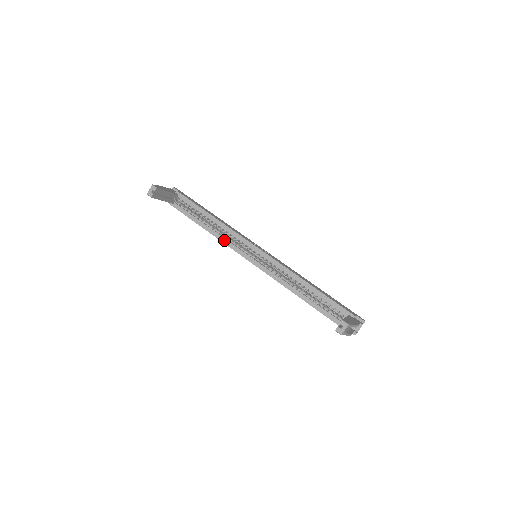
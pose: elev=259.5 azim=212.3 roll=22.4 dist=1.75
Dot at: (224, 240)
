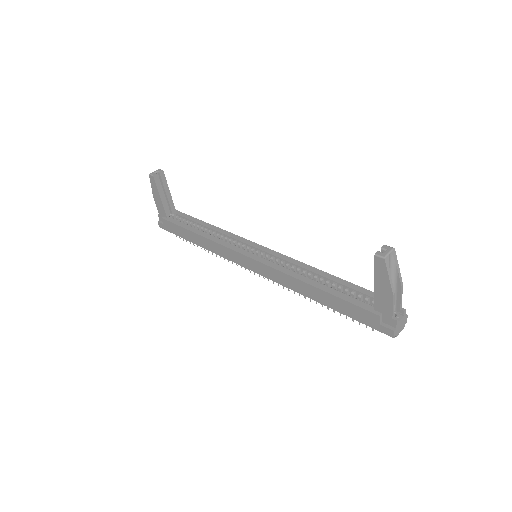
Dot at: (219, 241)
